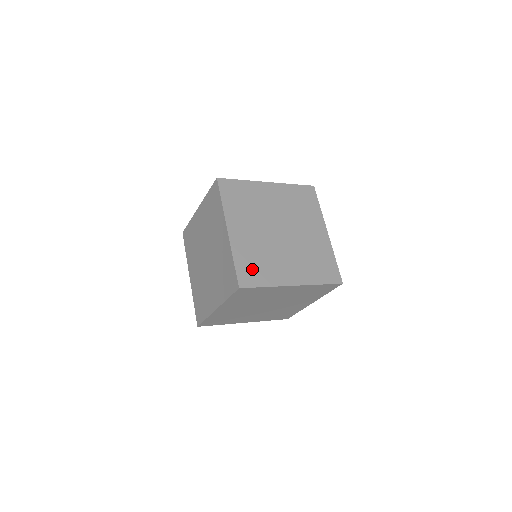
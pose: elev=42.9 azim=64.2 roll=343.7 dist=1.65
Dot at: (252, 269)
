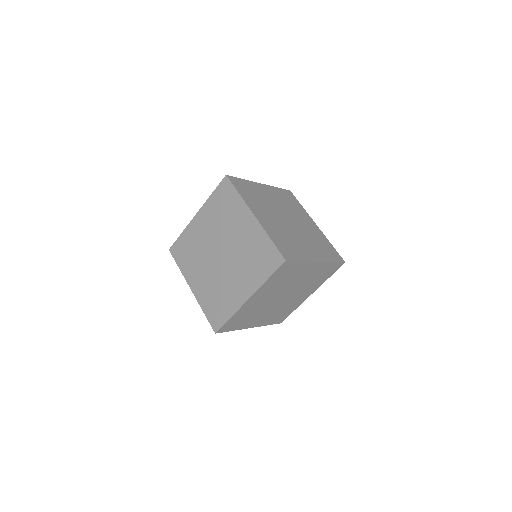
Dot at: (286, 247)
